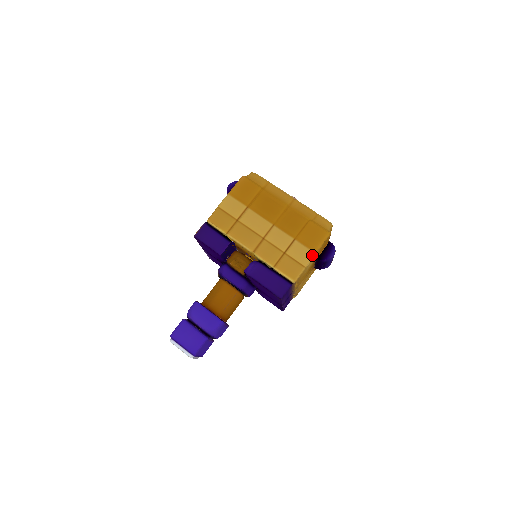
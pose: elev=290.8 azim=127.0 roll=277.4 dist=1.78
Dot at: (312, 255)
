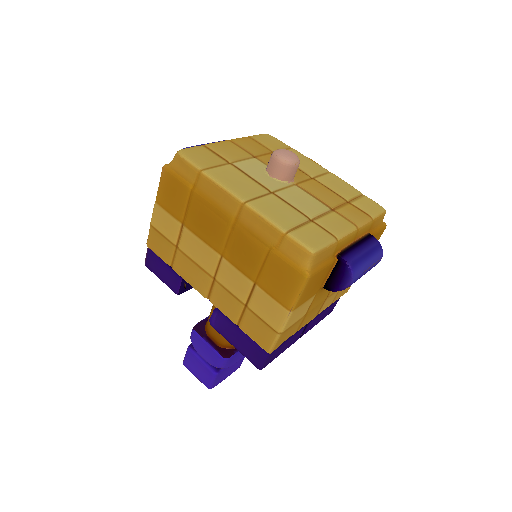
Dot at: (285, 315)
